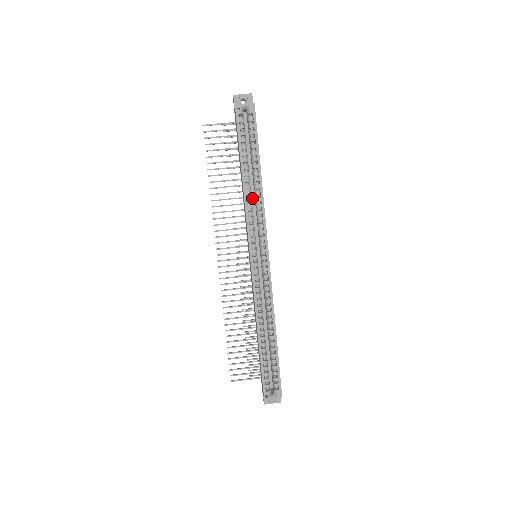
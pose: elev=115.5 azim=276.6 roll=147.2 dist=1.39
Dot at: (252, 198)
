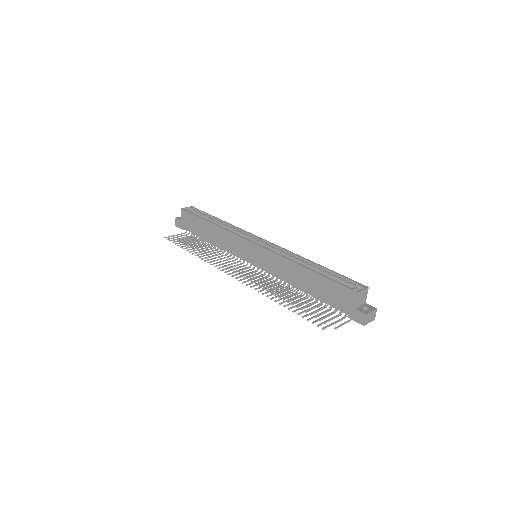
Dot at: occluded
